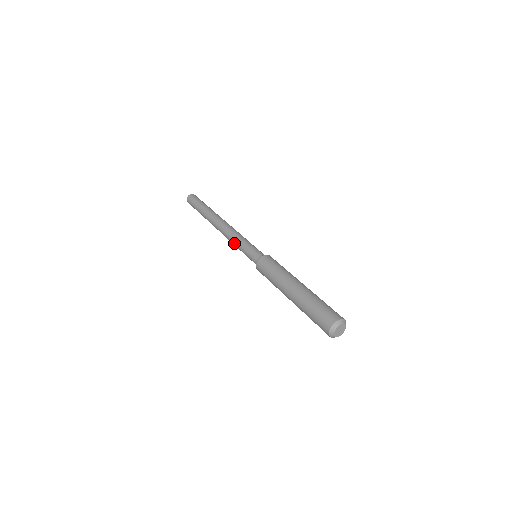
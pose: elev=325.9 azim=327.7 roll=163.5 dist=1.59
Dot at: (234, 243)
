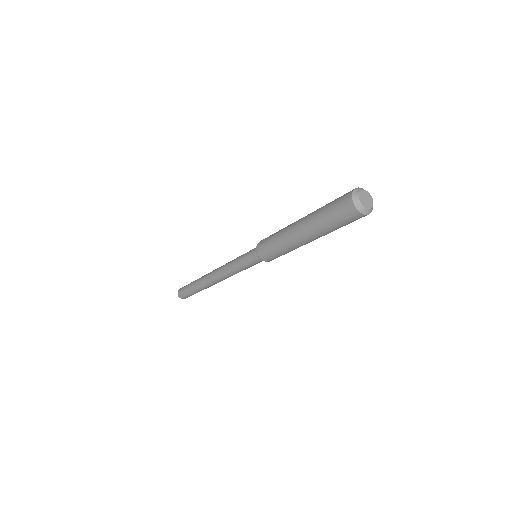
Dot at: (232, 260)
